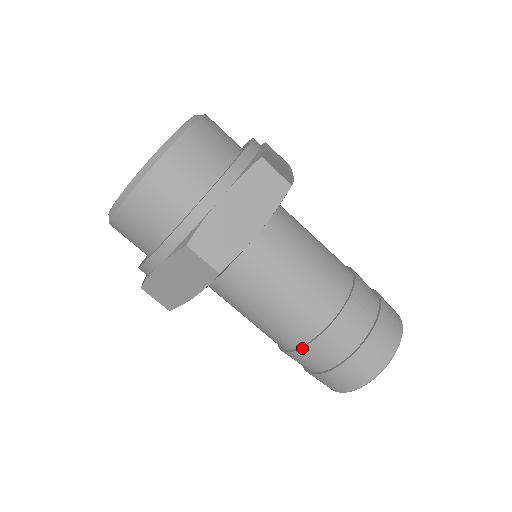
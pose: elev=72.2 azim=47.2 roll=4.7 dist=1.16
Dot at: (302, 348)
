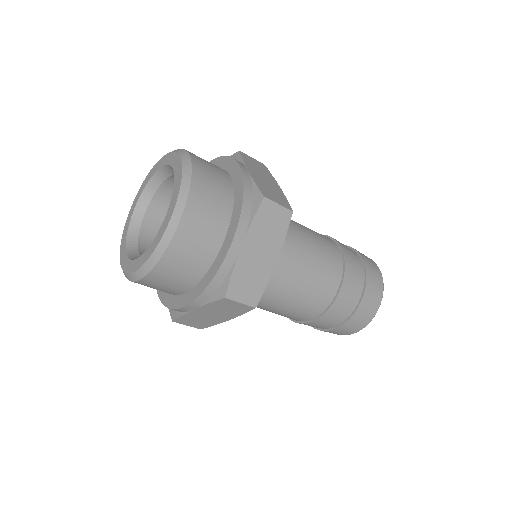
Dot at: occluded
